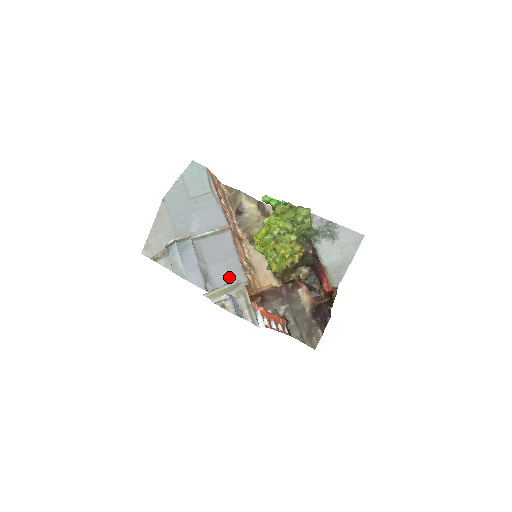
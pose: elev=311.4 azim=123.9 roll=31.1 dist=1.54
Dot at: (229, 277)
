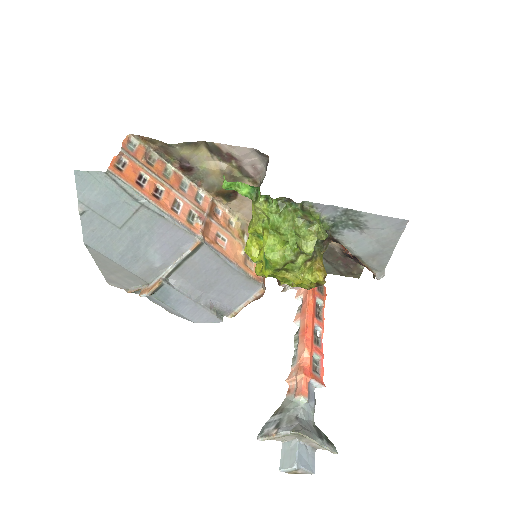
Dot at: (238, 292)
